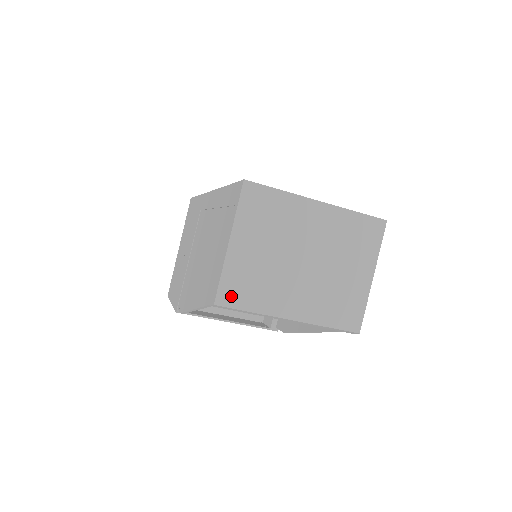
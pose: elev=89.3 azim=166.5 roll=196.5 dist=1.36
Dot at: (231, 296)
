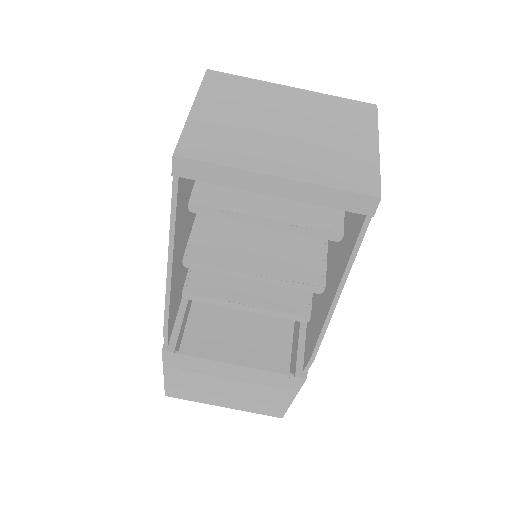
Dot at: (195, 149)
